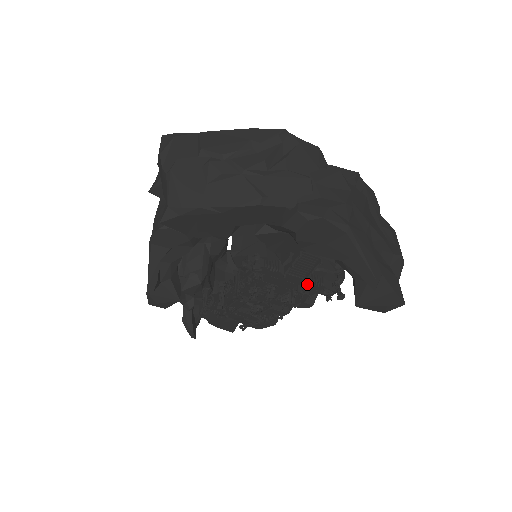
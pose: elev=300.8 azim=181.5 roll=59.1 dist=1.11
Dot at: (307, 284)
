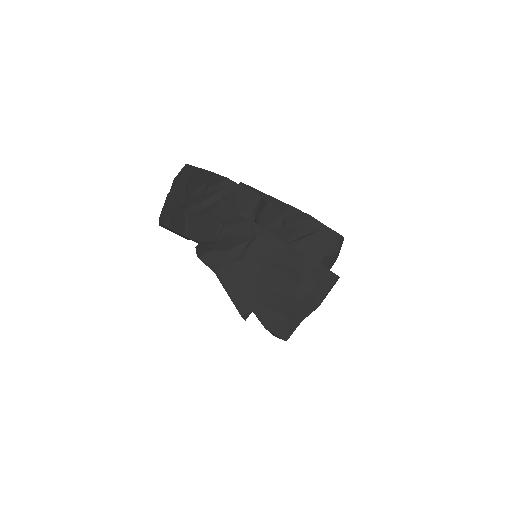
Dot at: occluded
